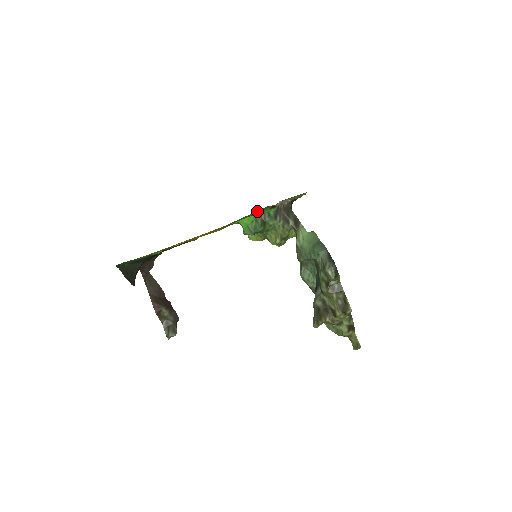
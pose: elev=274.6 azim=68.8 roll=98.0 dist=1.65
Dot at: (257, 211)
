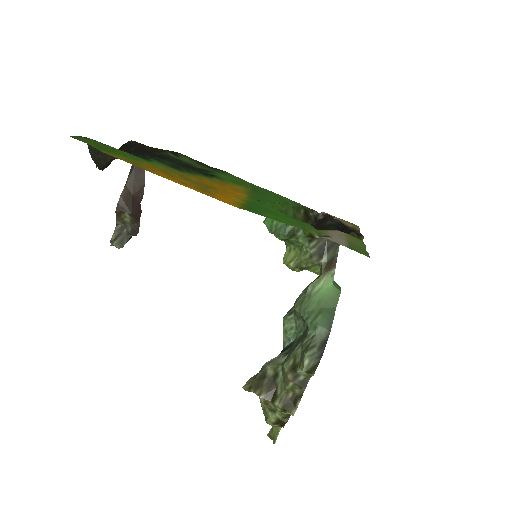
Dot at: occluded
